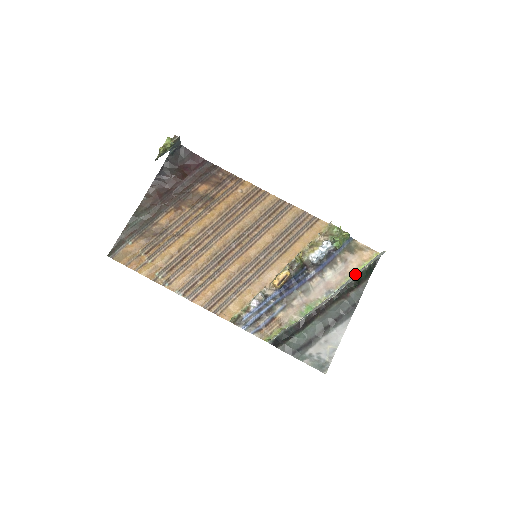
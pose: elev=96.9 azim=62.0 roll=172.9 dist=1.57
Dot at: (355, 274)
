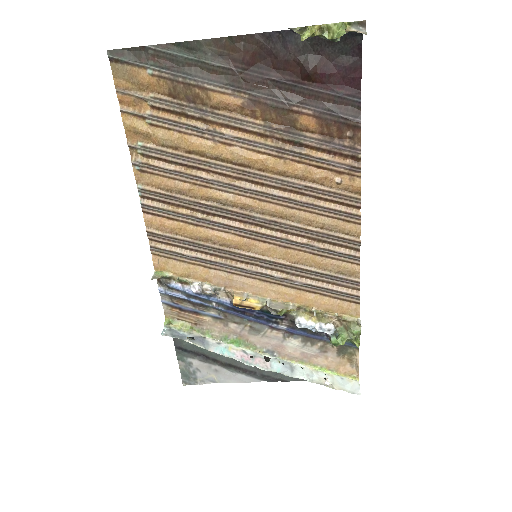
Dot at: (313, 369)
